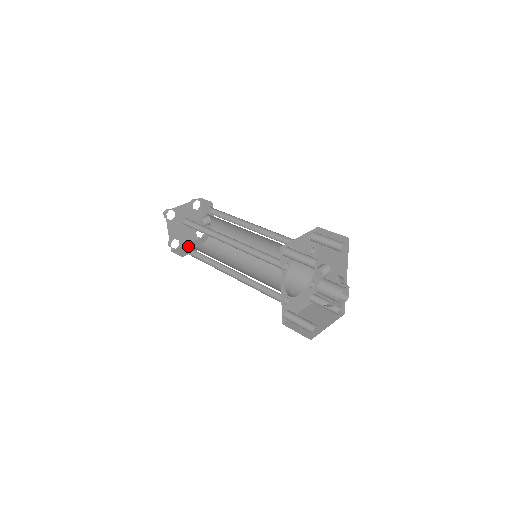
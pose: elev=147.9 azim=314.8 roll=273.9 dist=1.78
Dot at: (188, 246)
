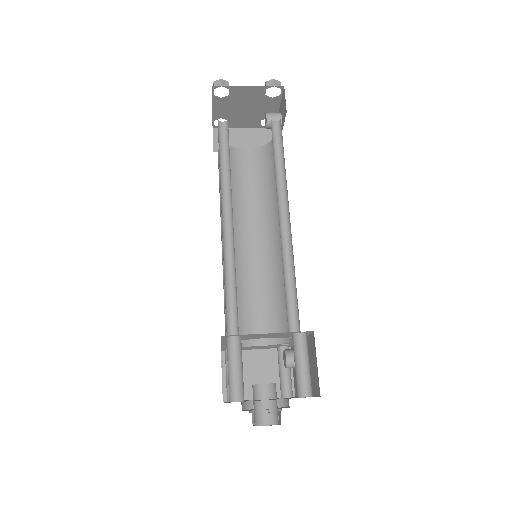
Dot at: (238, 133)
